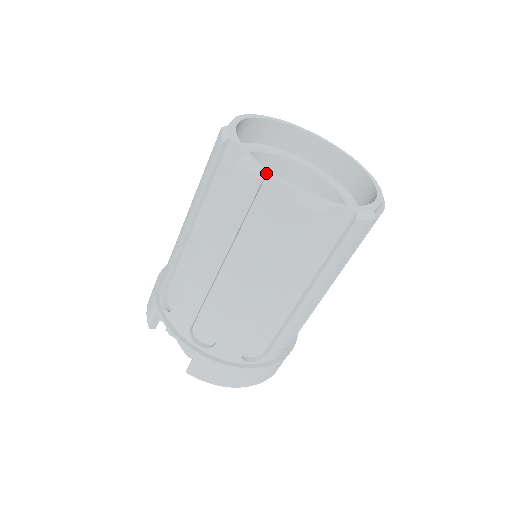
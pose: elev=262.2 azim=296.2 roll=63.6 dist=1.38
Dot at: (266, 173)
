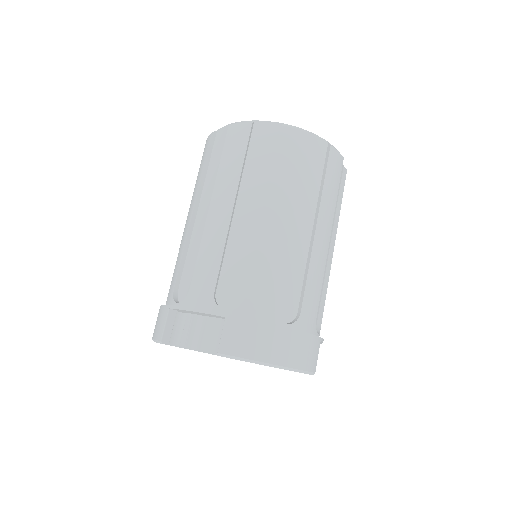
Dot at: (253, 120)
